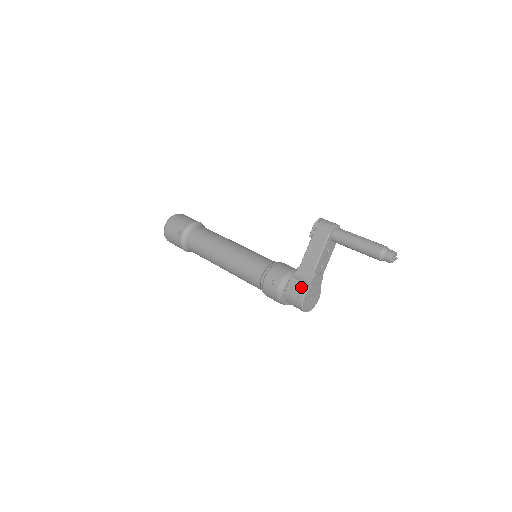
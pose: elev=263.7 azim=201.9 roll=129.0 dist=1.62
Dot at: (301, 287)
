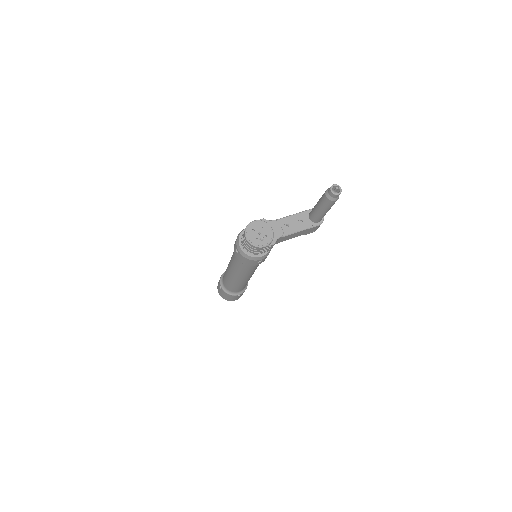
Dot at: occluded
